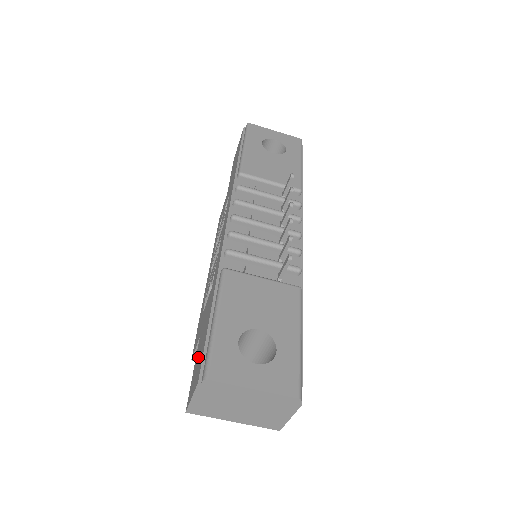
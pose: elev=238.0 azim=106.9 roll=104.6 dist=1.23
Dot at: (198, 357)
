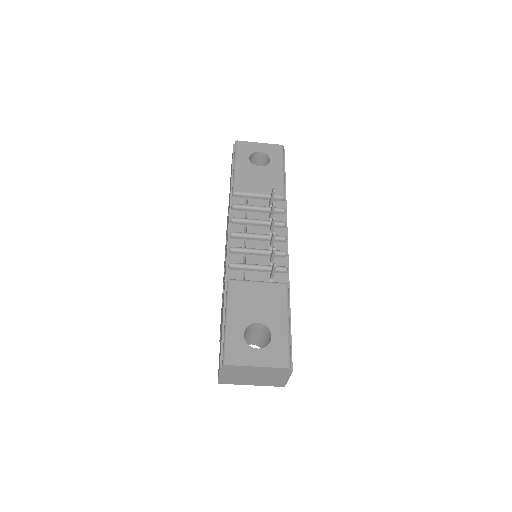
Dot at: (220, 346)
